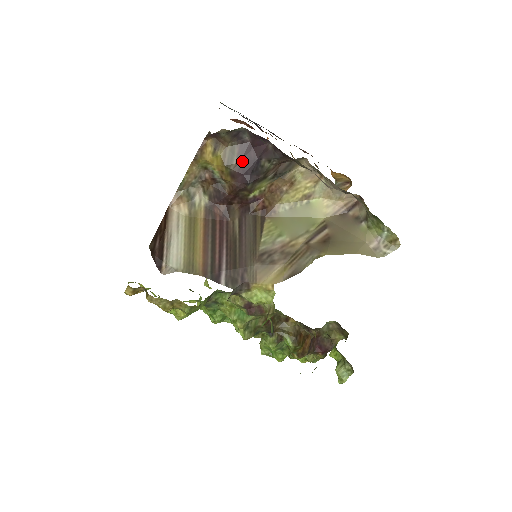
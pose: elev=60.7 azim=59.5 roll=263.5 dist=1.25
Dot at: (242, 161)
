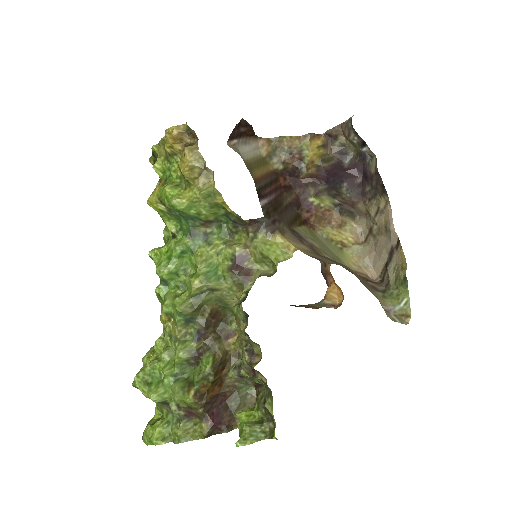
Dot at: (332, 169)
